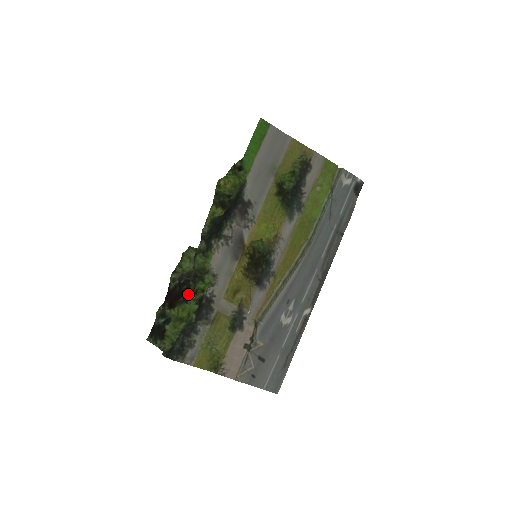
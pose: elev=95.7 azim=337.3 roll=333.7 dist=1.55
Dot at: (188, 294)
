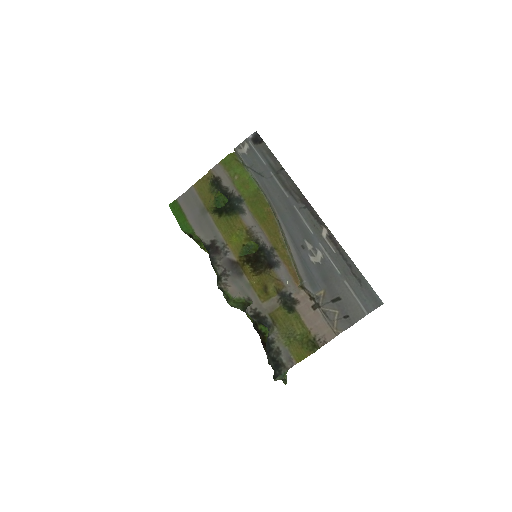
Dot at: (259, 328)
